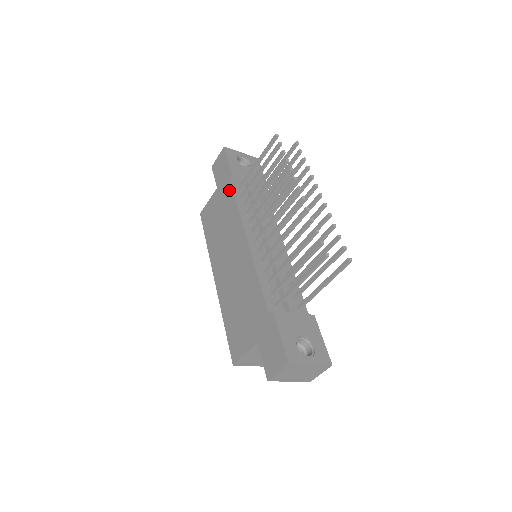
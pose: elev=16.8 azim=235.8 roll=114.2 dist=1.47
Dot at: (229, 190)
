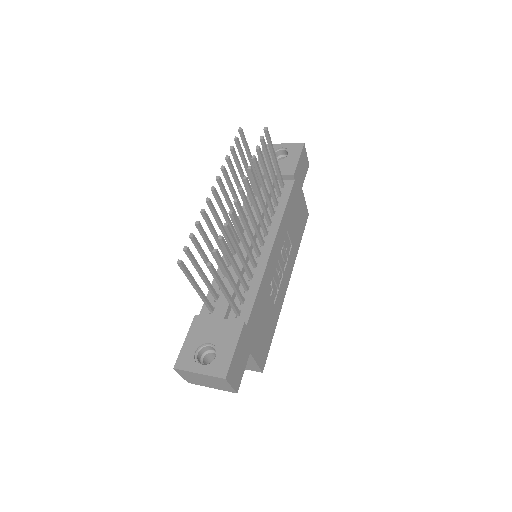
Dot at: occluded
